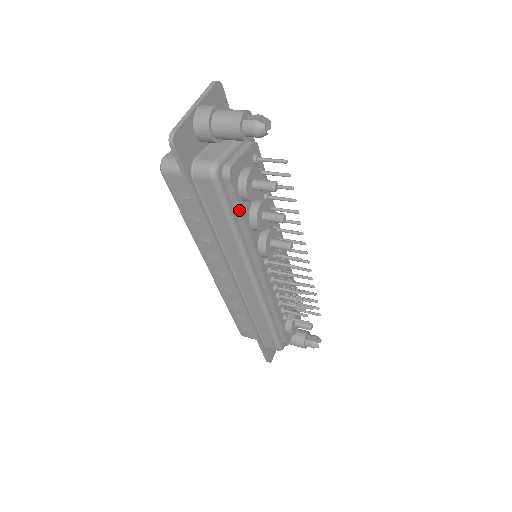
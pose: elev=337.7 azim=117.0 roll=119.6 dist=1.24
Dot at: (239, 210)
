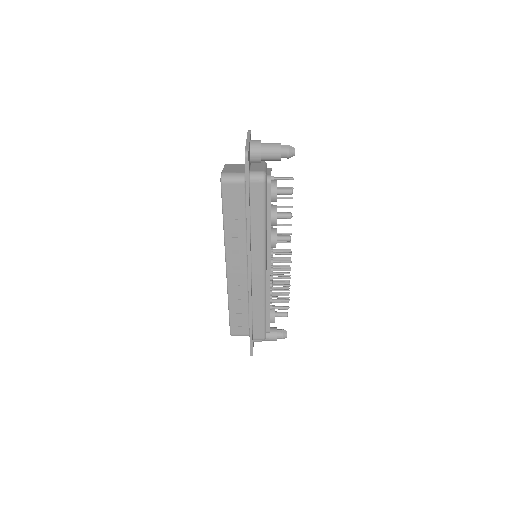
Dot at: (269, 207)
